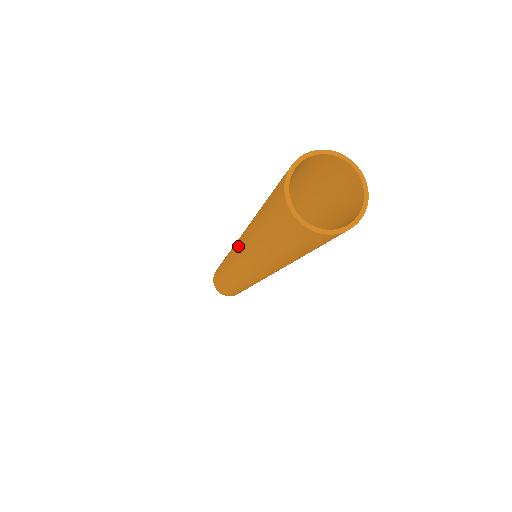
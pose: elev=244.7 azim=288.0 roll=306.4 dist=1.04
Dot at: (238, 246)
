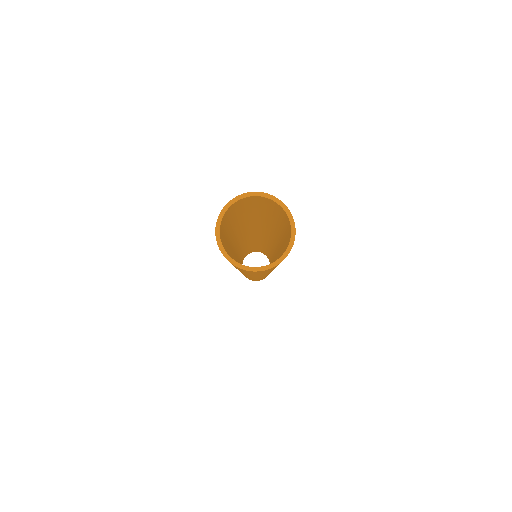
Dot at: occluded
